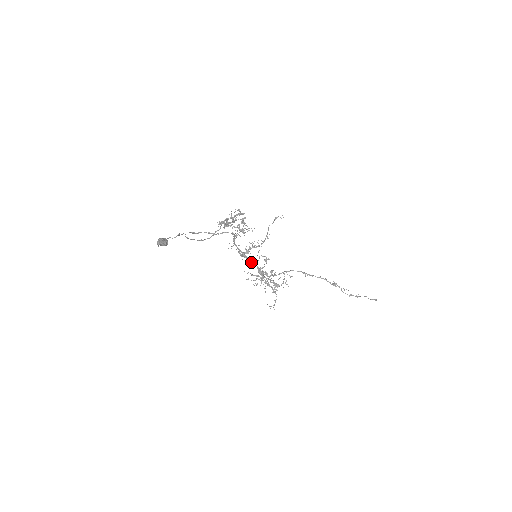
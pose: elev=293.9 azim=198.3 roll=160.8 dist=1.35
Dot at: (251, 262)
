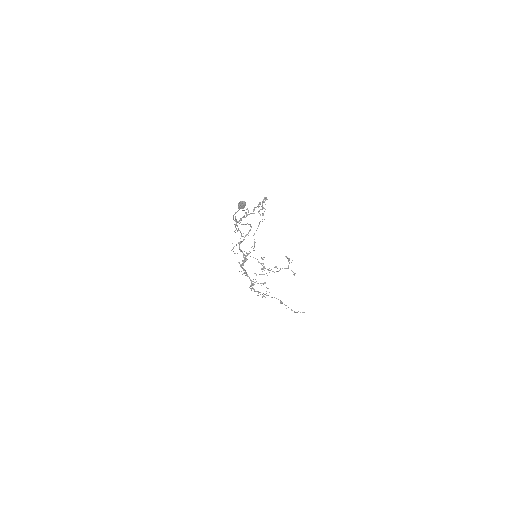
Dot at: (246, 272)
